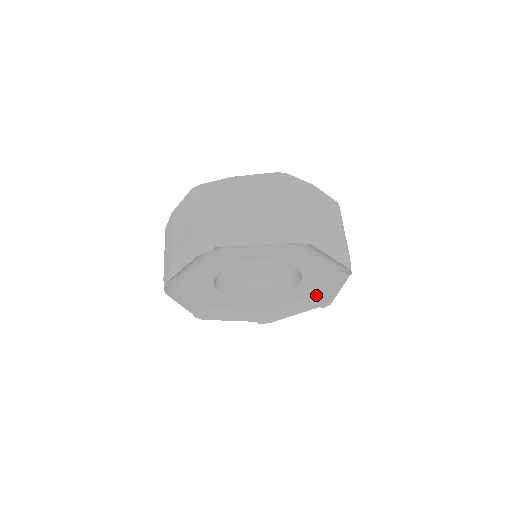
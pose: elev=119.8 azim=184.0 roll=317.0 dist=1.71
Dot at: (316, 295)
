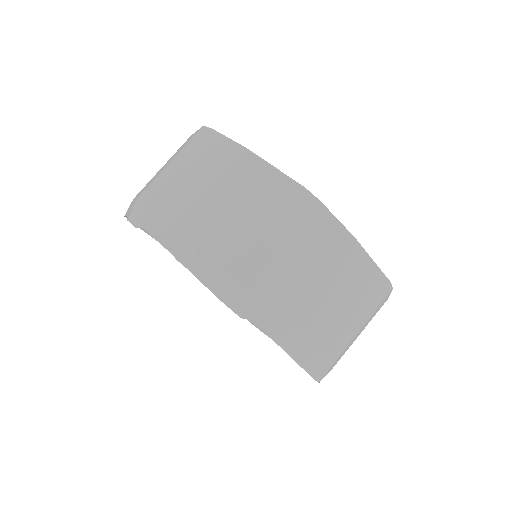
Dot at: occluded
